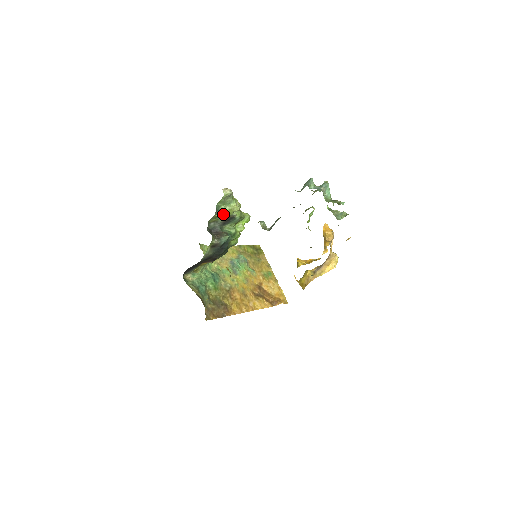
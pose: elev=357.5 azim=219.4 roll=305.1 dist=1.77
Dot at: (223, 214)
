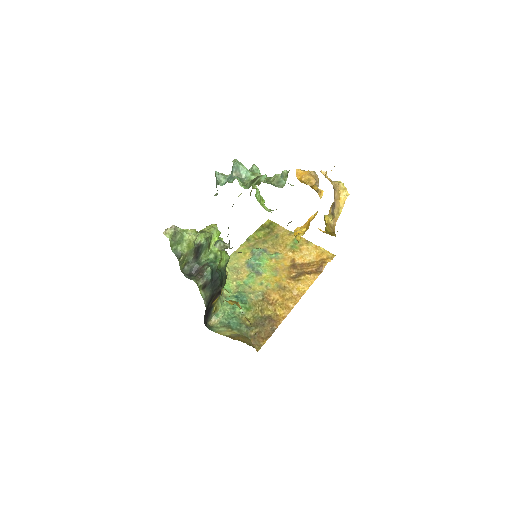
Dot at: (186, 252)
